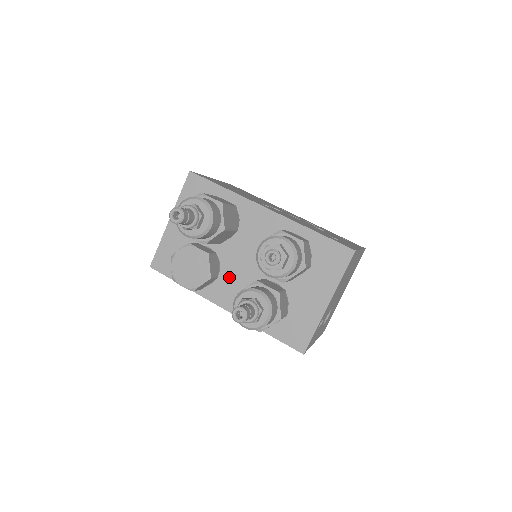
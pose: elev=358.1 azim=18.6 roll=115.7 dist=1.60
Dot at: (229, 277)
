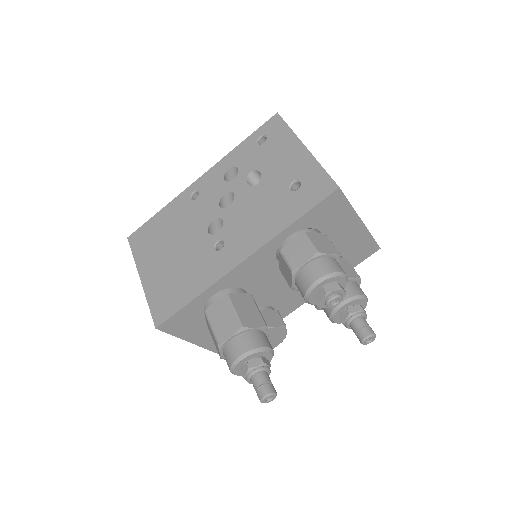
Dot at: (281, 299)
